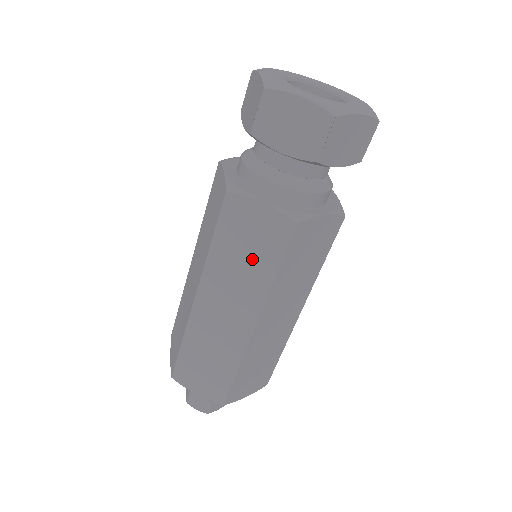
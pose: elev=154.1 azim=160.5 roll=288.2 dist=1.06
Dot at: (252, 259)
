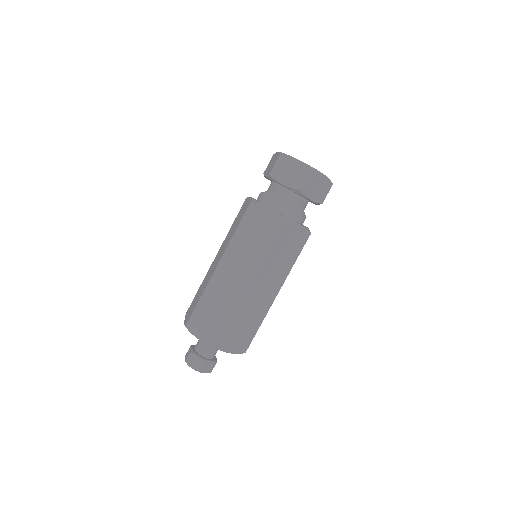
Dot at: (257, 241)
